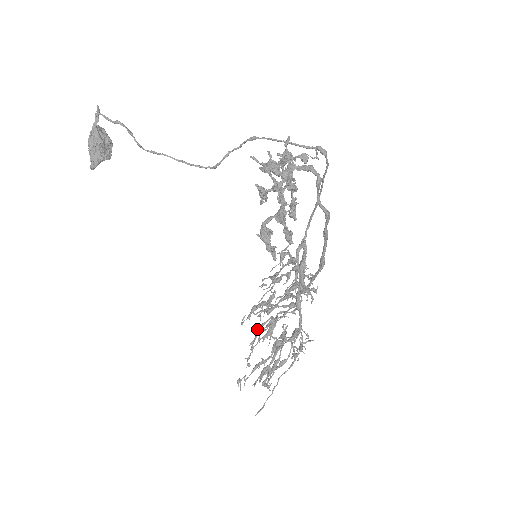
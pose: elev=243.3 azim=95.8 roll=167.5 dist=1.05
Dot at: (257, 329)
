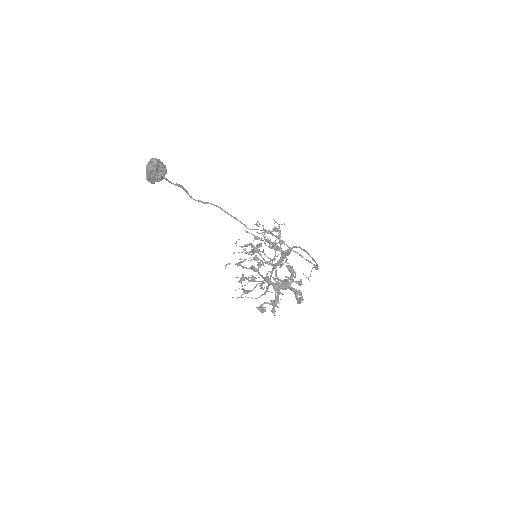
Dot at: (245, 253)
